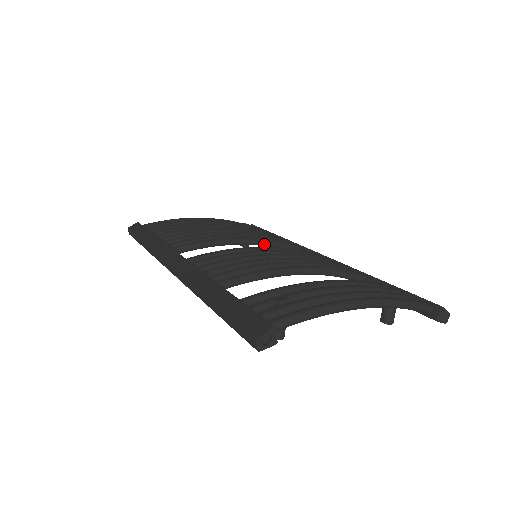
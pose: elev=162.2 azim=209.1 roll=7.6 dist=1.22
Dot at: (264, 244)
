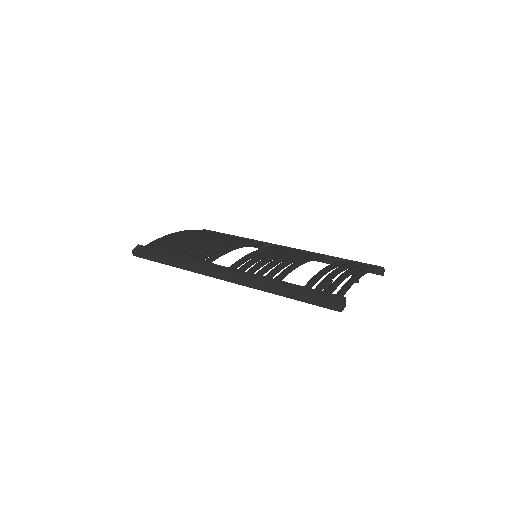
Dot at: (247, 246)
